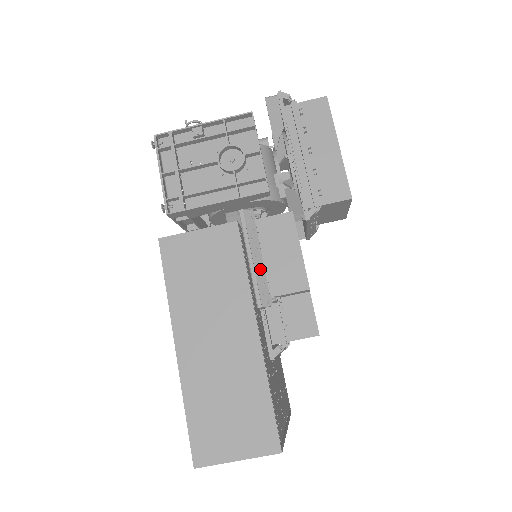
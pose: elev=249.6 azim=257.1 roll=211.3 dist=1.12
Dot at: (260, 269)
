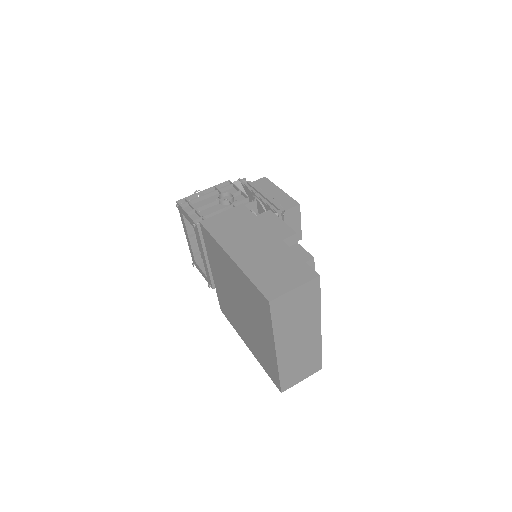
Dot at: occluded
